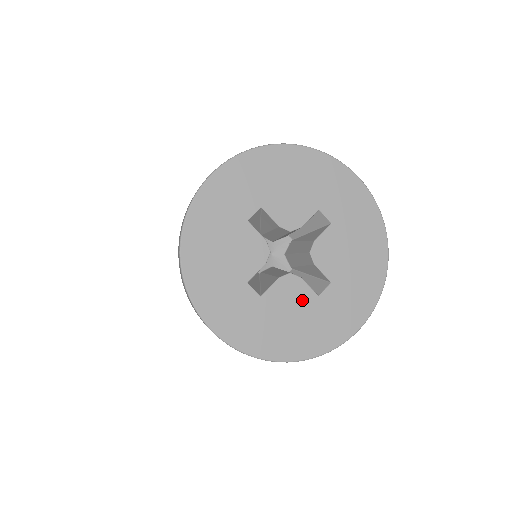
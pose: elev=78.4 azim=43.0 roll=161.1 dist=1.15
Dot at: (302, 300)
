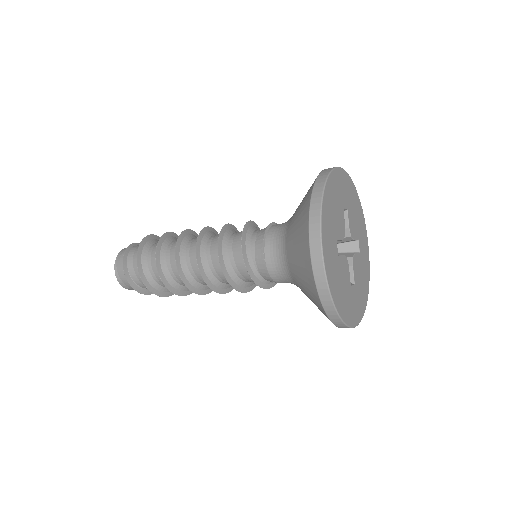
Dot at: (347, 279)
